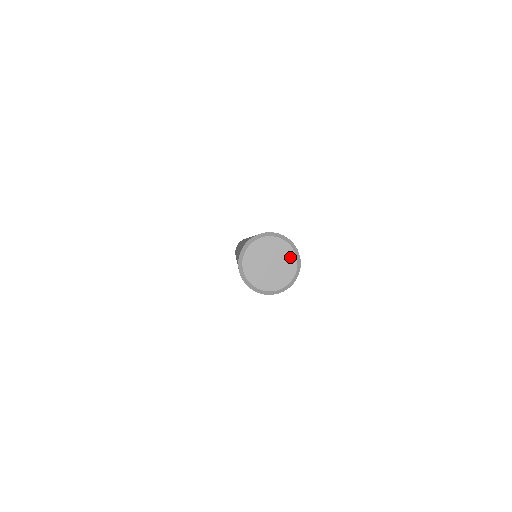
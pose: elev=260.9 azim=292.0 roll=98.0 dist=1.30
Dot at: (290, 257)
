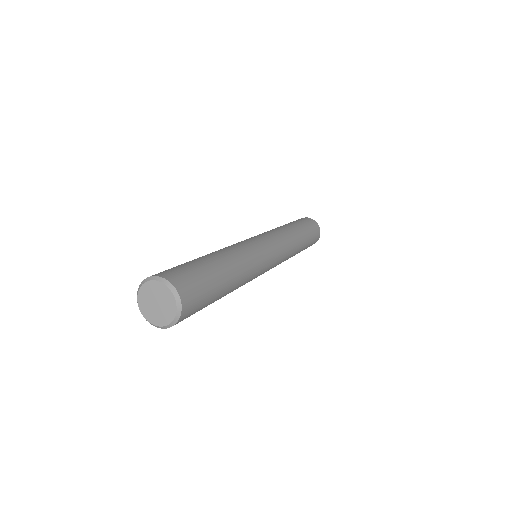
Dot at: (163, 289)
